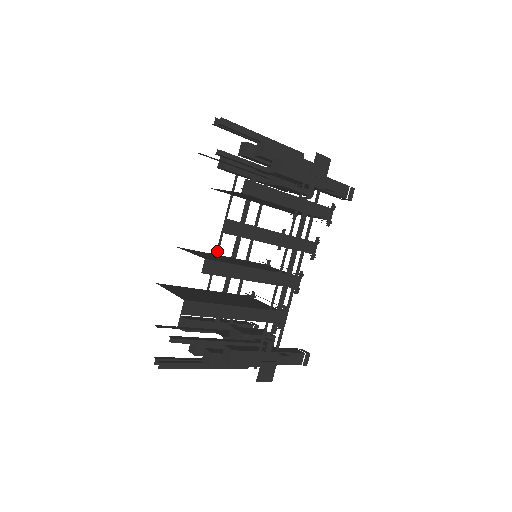
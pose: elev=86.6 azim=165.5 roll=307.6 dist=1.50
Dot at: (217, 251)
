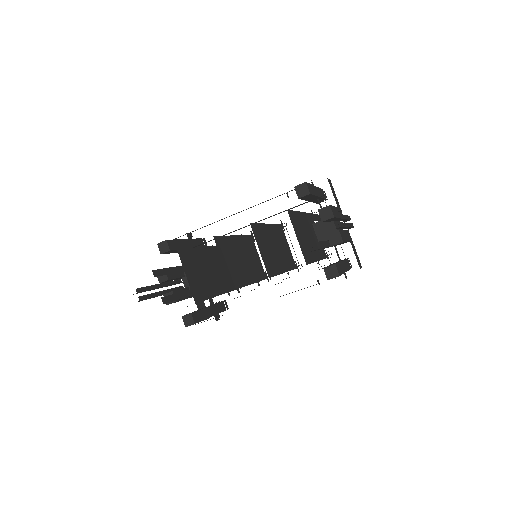
Dot at: occluded
